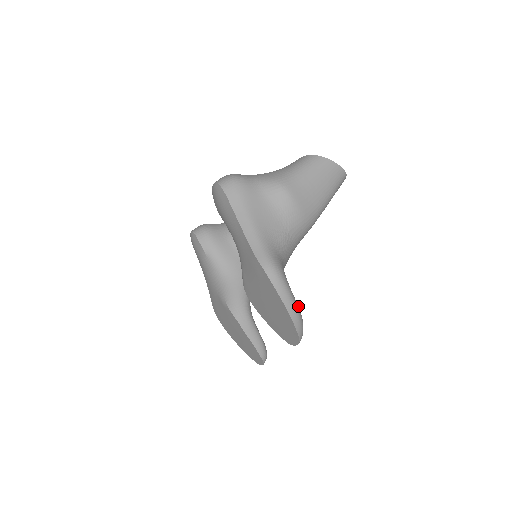
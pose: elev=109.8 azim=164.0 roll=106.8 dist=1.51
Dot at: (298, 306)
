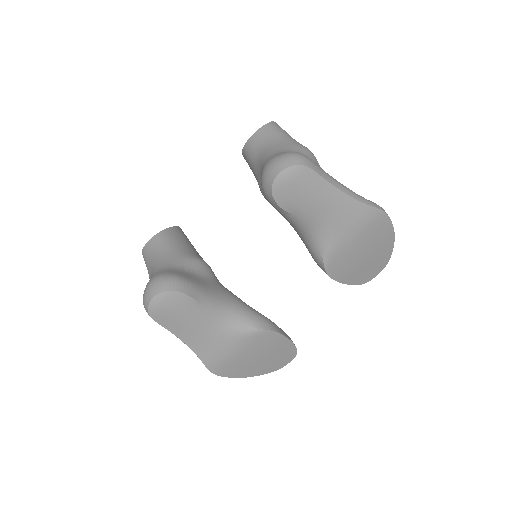
Dot at: occluded
